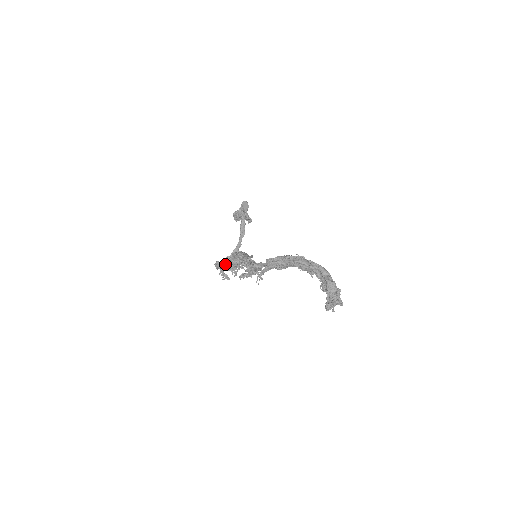
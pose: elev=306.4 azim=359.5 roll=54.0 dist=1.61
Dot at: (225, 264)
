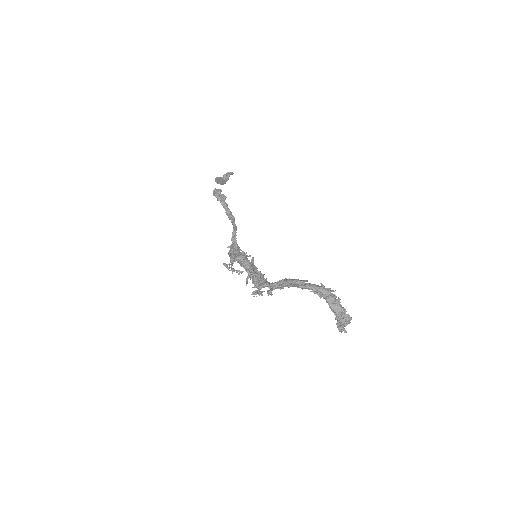
Dot at: (232, 264)
